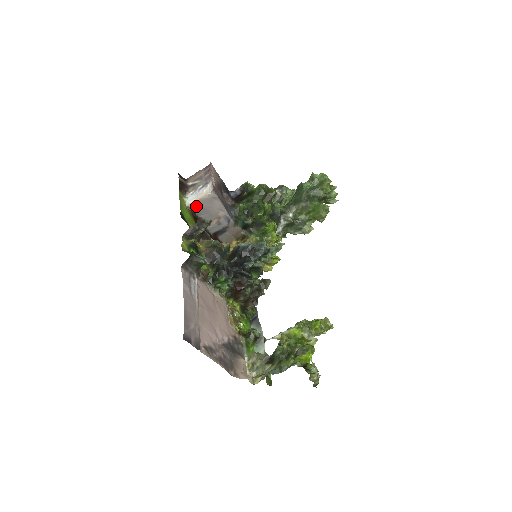
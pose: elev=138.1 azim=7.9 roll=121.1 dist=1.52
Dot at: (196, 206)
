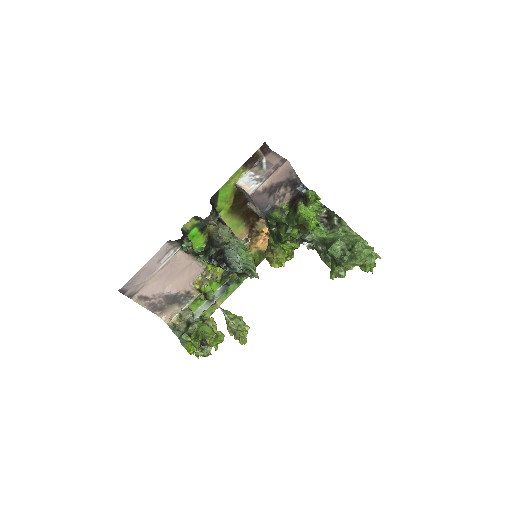
Dot at: (242, 189)
